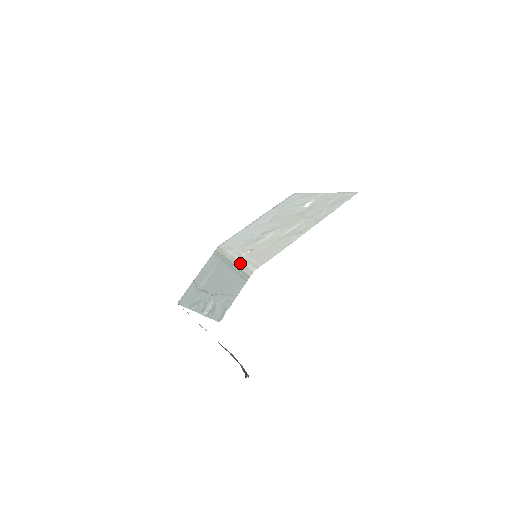
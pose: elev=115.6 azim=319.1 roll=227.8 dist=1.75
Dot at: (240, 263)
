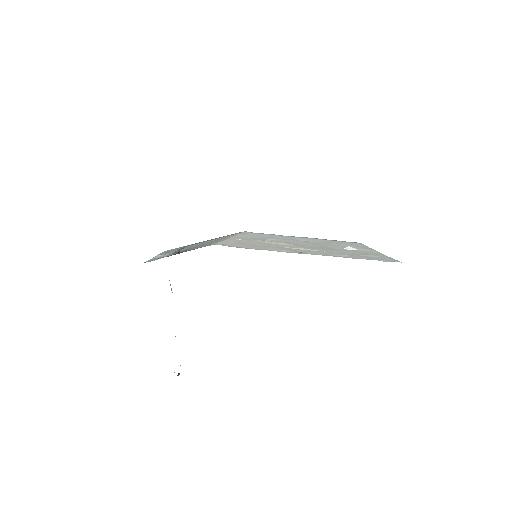
Dot at: (223, 240)
